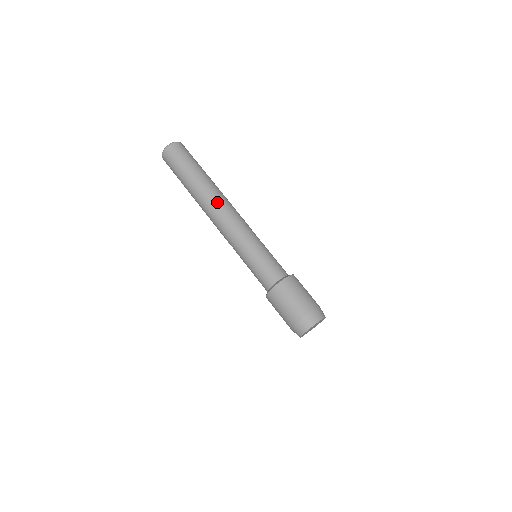
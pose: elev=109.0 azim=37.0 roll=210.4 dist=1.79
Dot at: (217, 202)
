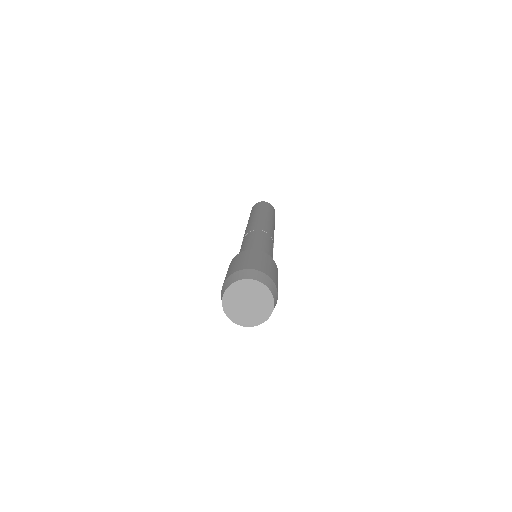
Dot at: occluded
